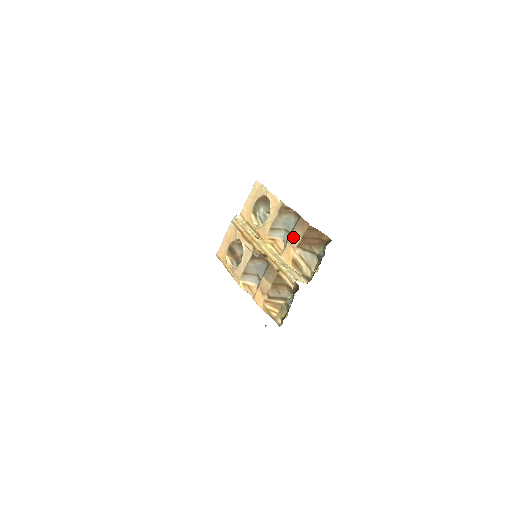
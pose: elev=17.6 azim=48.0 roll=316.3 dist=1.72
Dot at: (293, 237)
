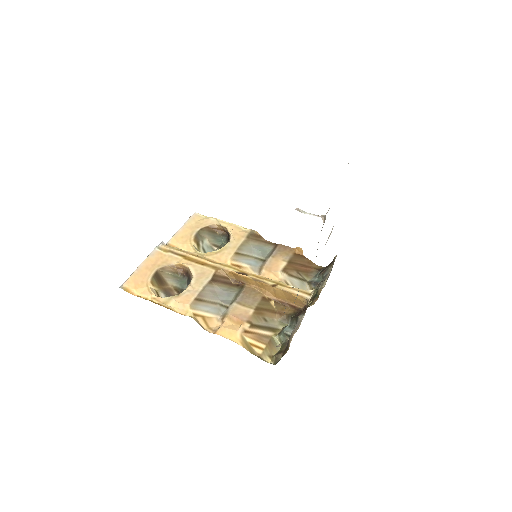
Dot at: (272, 262)
